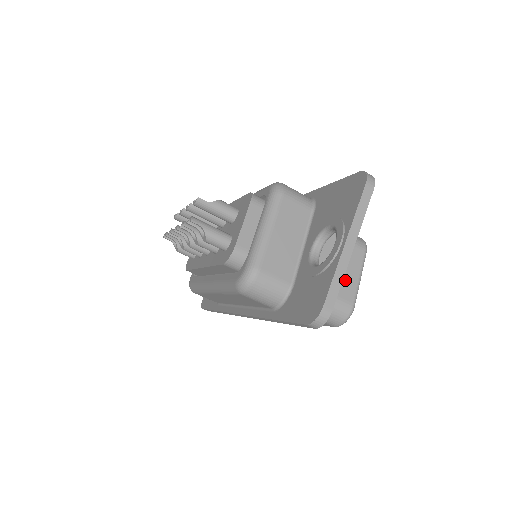
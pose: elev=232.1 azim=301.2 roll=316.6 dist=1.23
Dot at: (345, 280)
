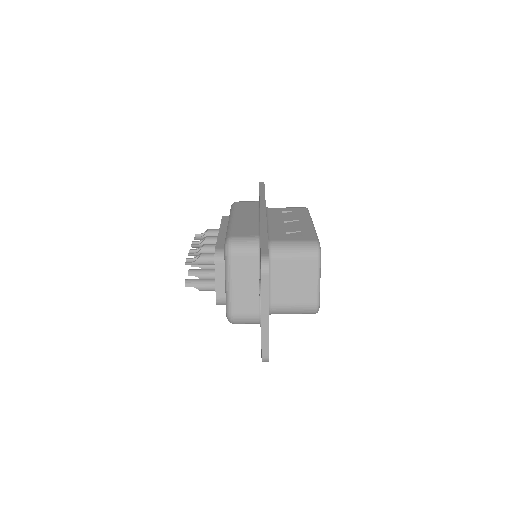
Dot at: (305, 289)
